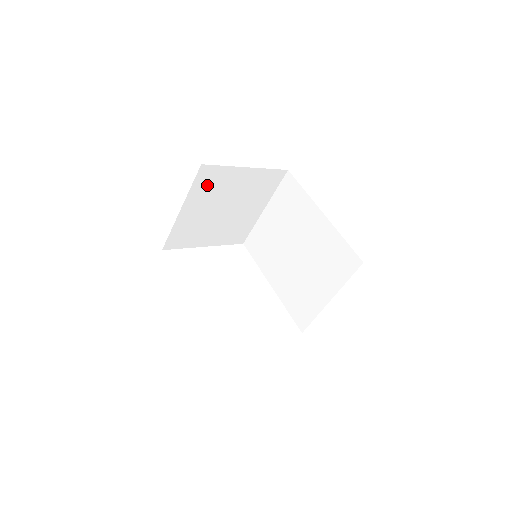
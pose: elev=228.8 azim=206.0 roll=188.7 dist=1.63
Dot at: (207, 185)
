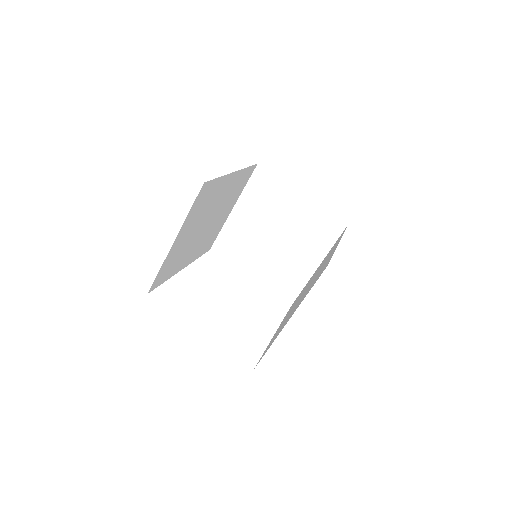
Dot at: (261, 193)
